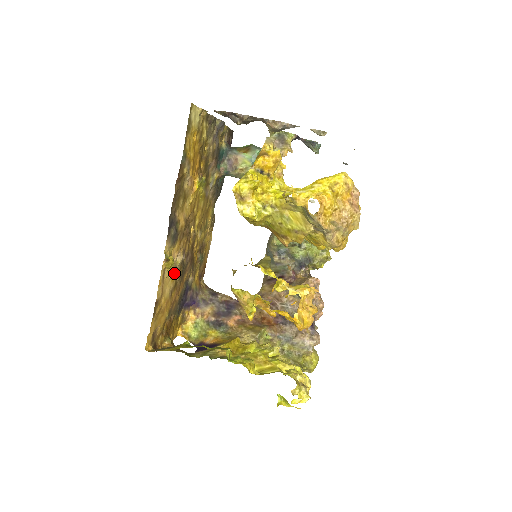
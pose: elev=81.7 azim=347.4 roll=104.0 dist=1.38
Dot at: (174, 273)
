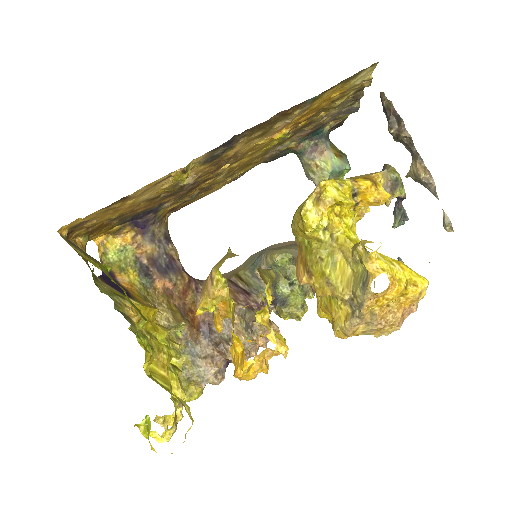
Dot at: (169, 187)
